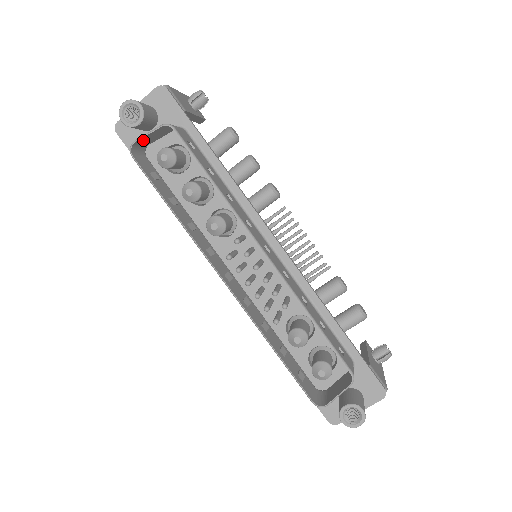
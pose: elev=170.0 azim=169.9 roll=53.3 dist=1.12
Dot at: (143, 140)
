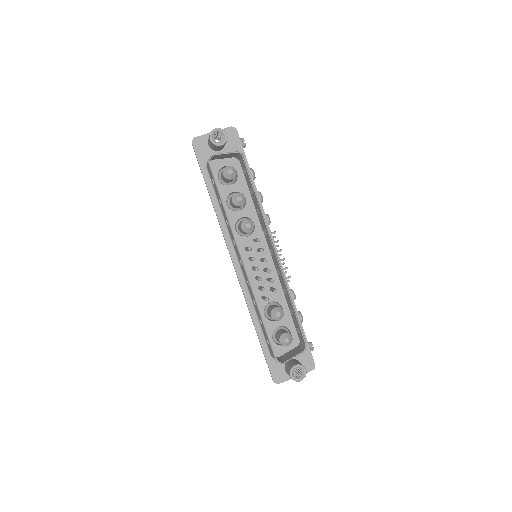
Dot at: (218, 156)
